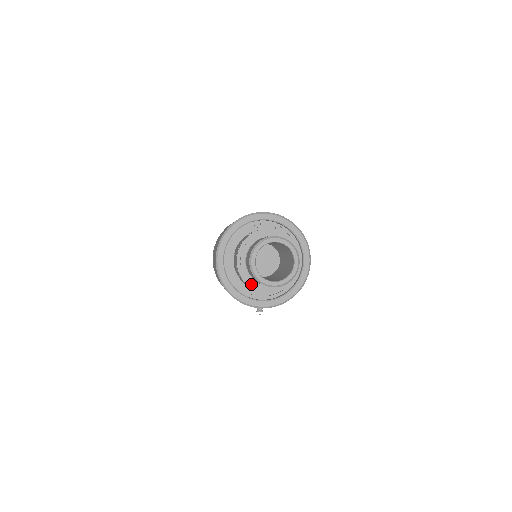
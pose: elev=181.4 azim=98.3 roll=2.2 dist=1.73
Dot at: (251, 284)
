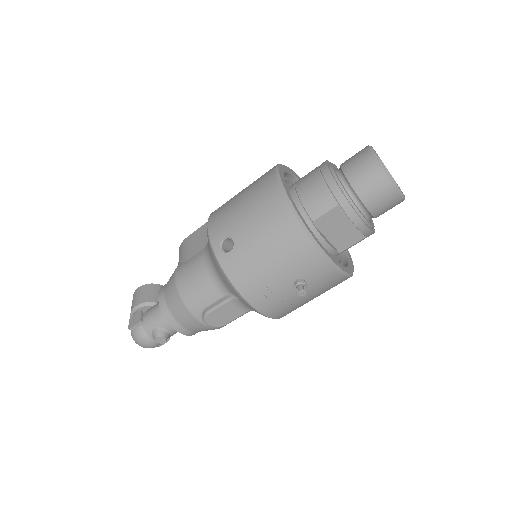
Dot at: (347, 198)
